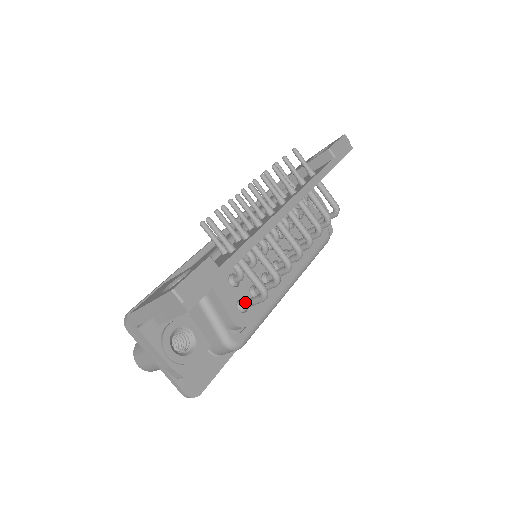
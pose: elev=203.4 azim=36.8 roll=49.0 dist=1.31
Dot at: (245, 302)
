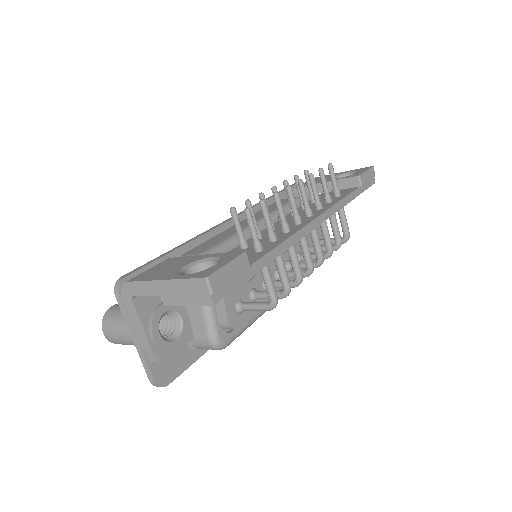
Dot at: (246, 304)
